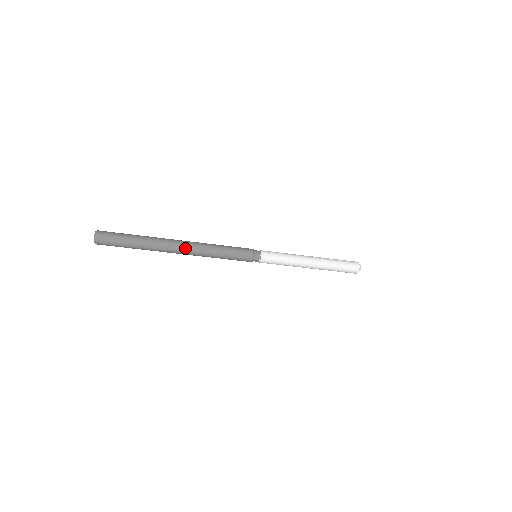
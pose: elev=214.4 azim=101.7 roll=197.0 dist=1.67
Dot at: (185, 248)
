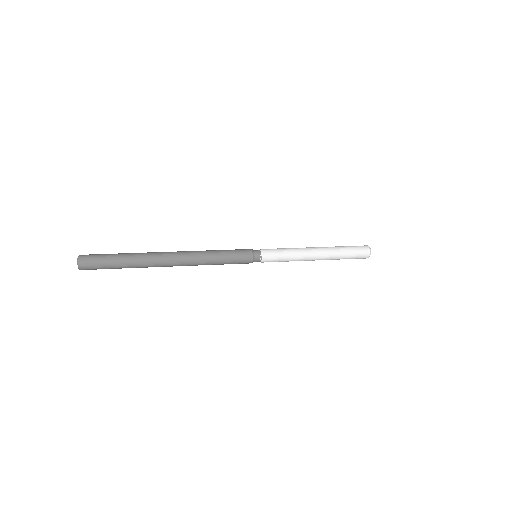
Dot at: occluded
